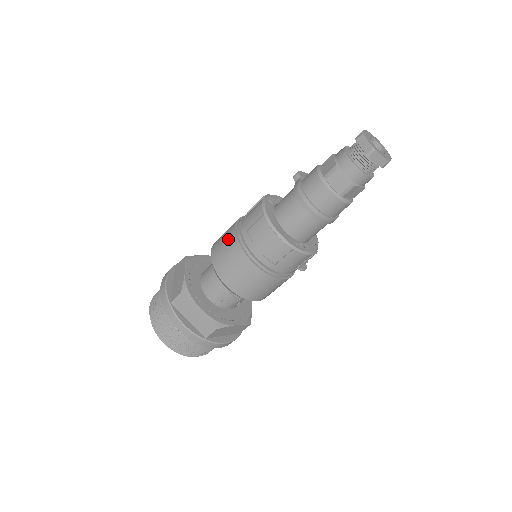
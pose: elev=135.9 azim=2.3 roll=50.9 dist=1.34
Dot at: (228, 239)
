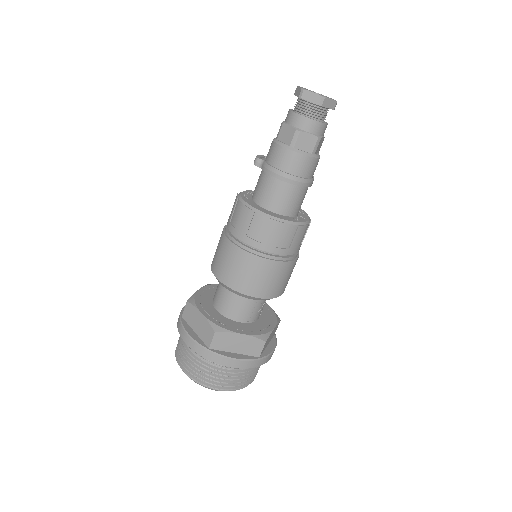
Dot at: (230, 255)
